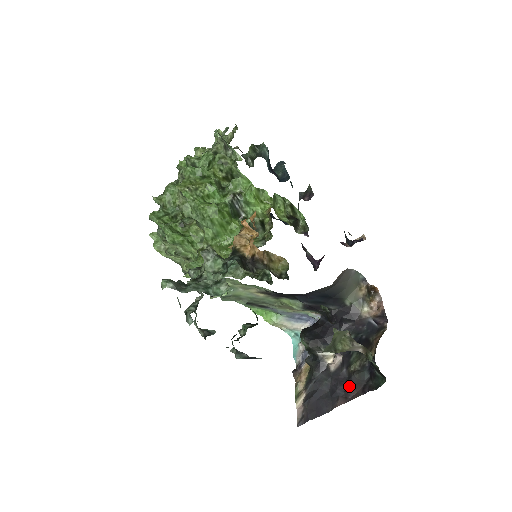
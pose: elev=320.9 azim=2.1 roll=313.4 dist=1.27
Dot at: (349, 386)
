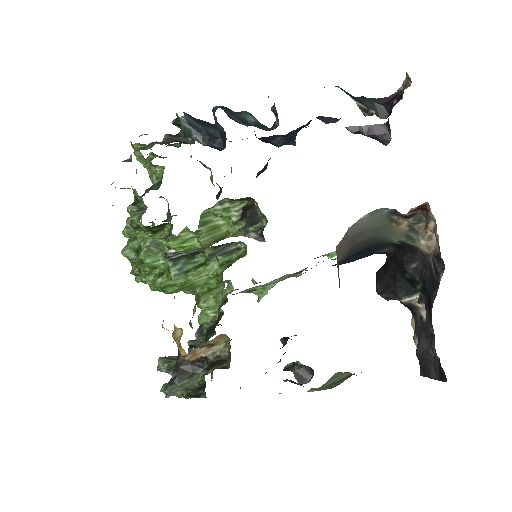
Dot at: (434, 355)
